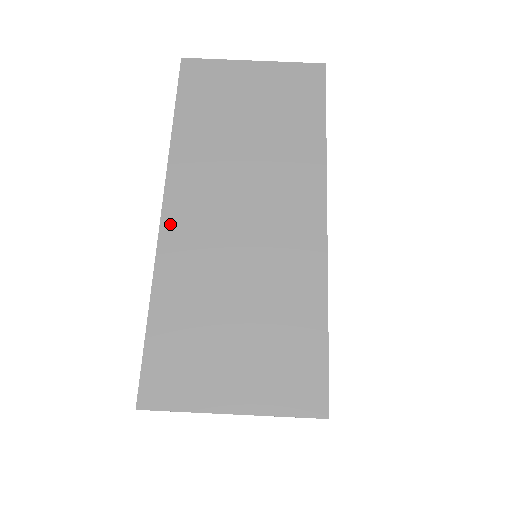
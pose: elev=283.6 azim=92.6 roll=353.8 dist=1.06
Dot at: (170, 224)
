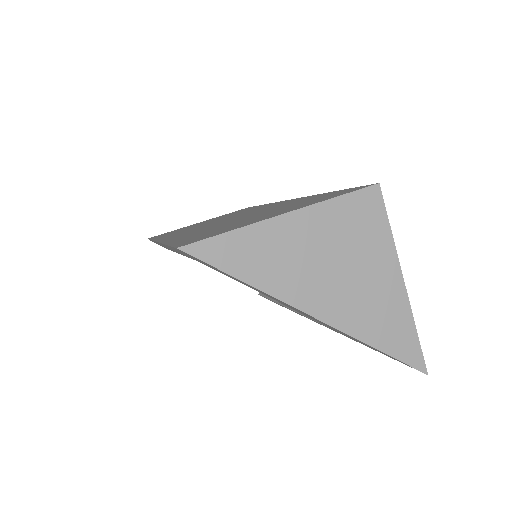
Dot at: occluded
